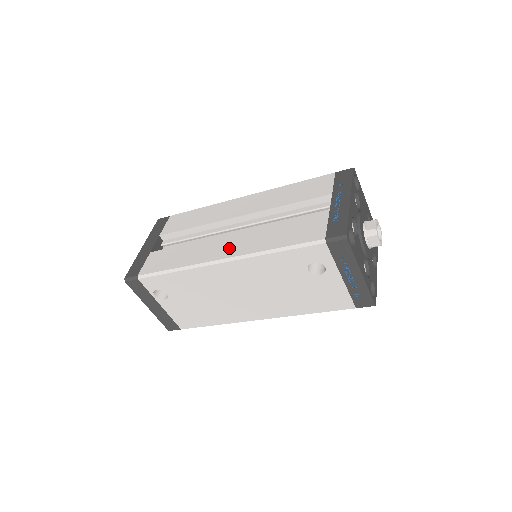
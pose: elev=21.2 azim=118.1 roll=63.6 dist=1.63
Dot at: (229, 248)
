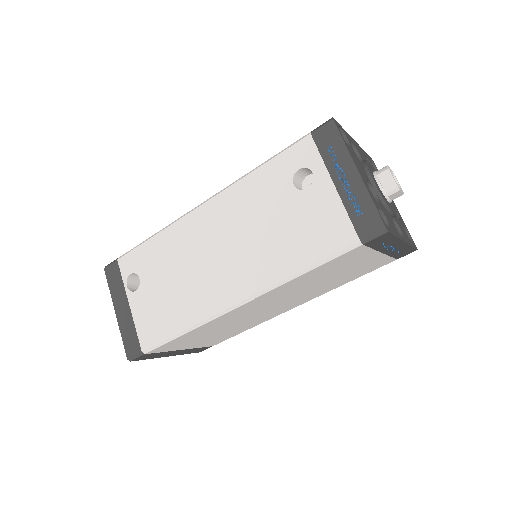
Dot at: occluded
